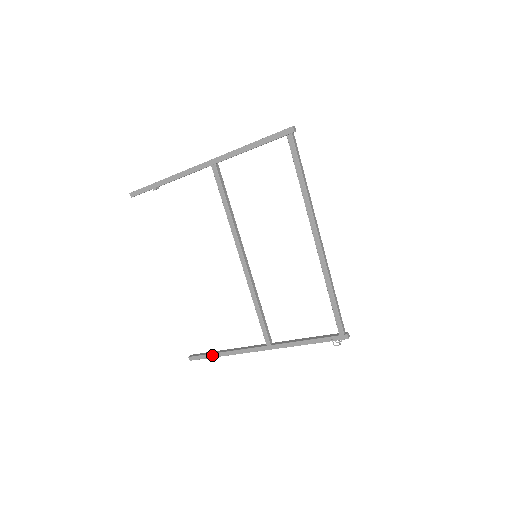
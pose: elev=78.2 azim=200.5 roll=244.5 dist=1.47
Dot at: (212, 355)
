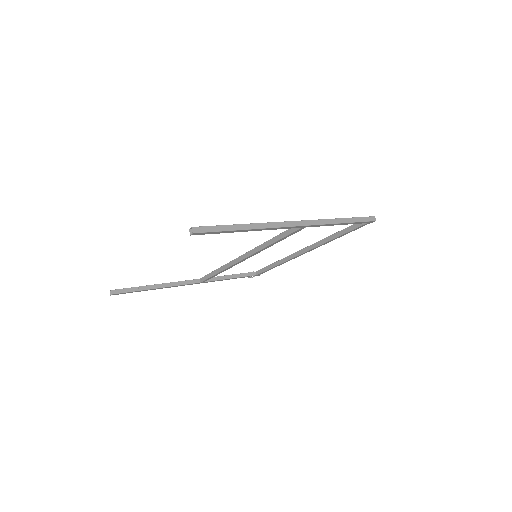
Dot at: occluded
